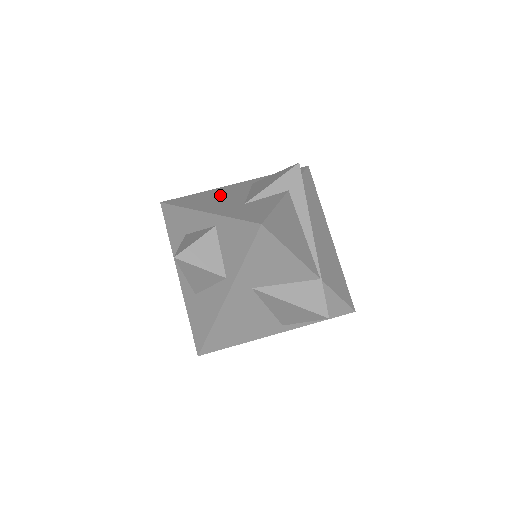
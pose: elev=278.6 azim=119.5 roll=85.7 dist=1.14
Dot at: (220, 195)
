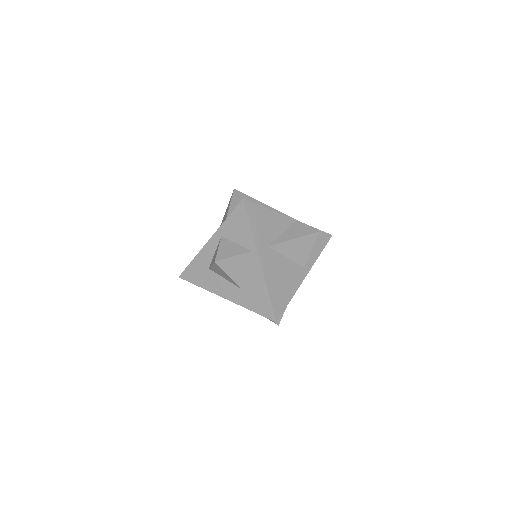
Dot at: occluded
